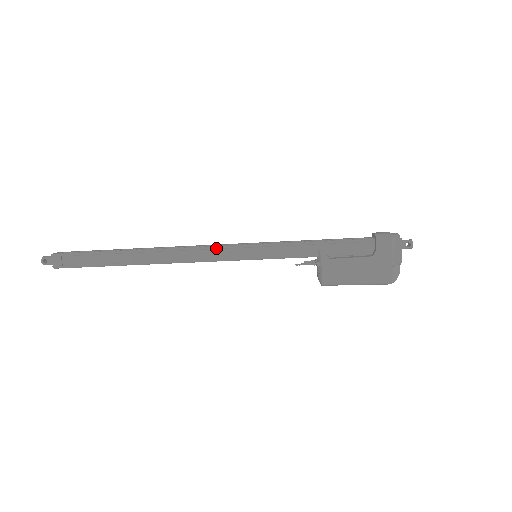
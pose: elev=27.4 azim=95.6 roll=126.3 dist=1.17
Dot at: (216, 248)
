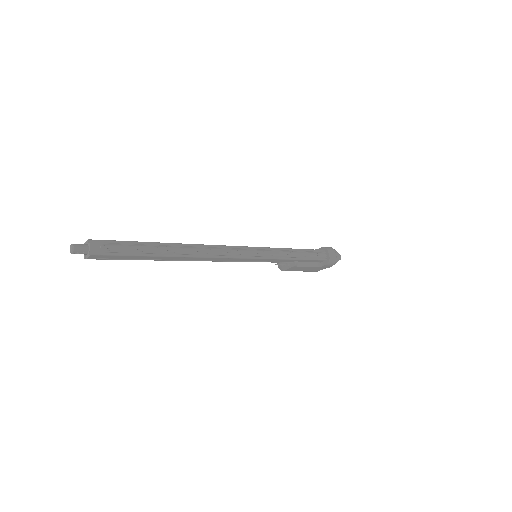
Dot at: (237, 259)
